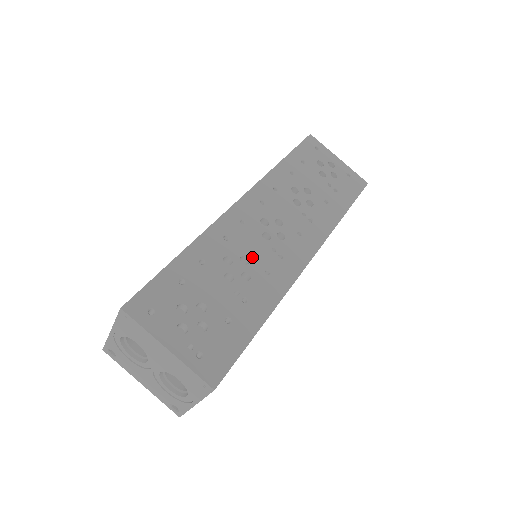
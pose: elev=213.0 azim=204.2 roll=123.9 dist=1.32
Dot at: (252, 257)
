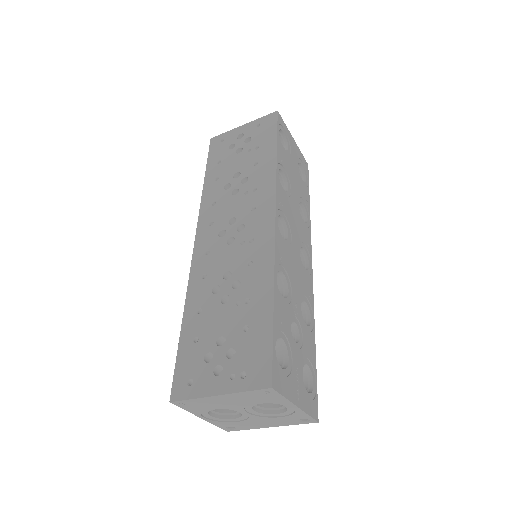
Dot at: (231, 267)
